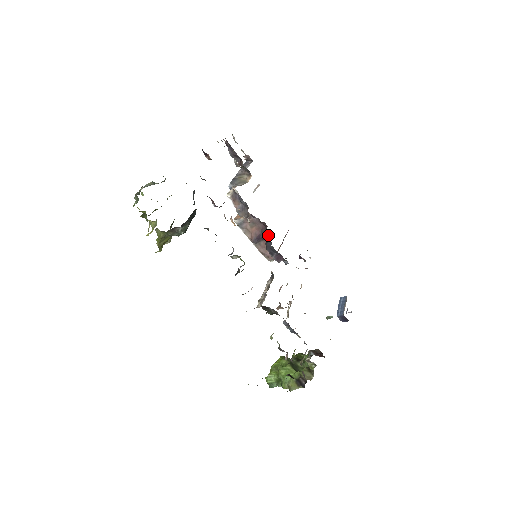
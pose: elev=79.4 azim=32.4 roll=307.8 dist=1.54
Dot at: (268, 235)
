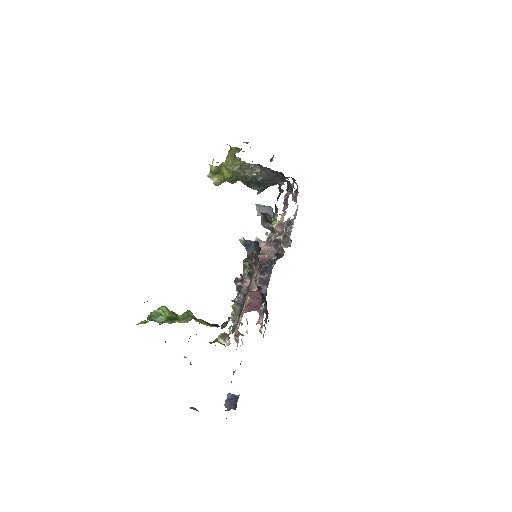
Dot at: occluded
